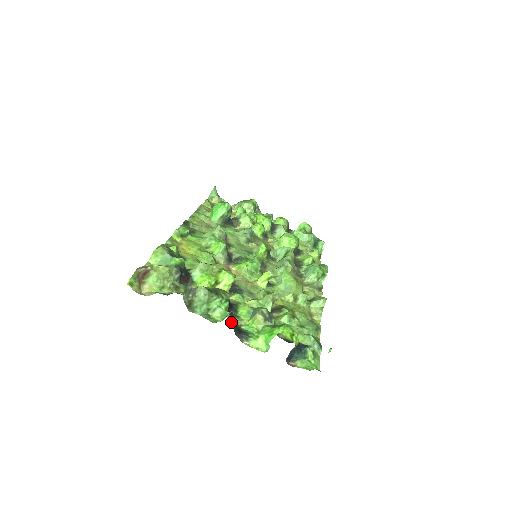
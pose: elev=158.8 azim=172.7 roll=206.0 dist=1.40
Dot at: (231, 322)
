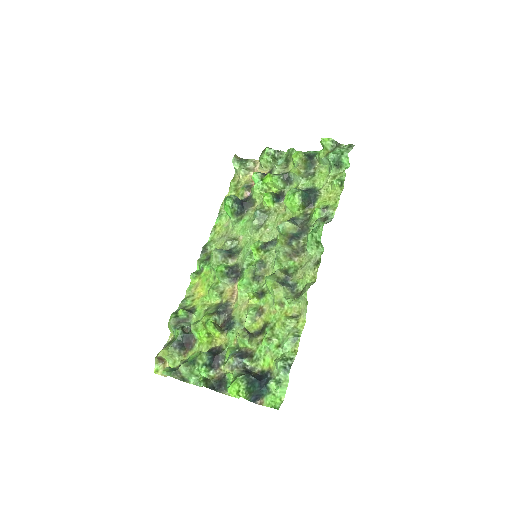
Dot at: (212, 381)
